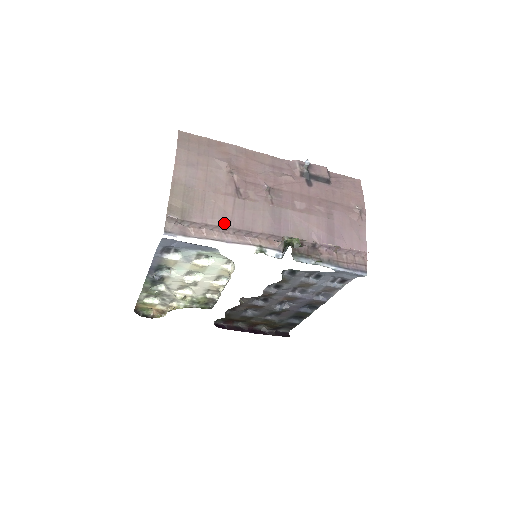
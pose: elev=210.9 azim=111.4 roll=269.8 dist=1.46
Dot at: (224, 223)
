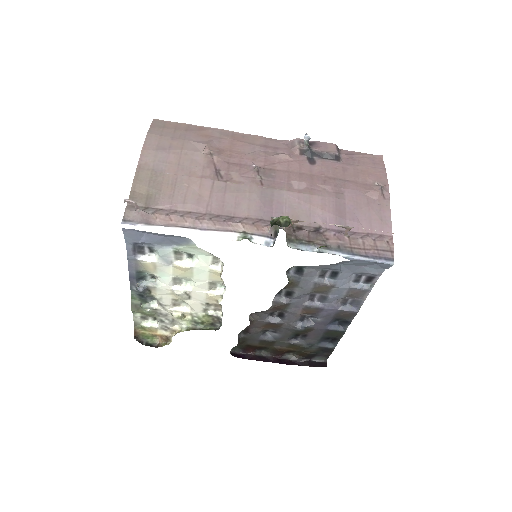
Dot at: (198, 208)
